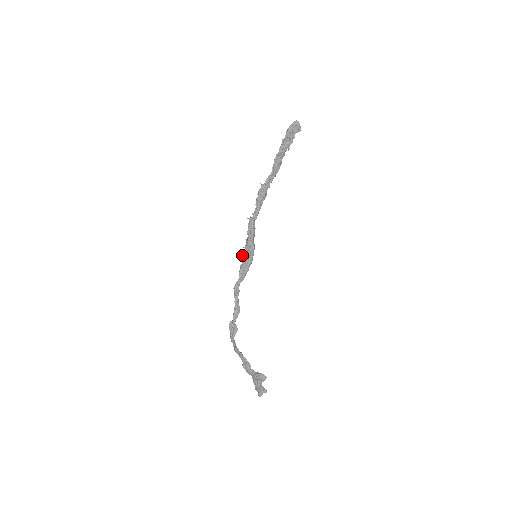
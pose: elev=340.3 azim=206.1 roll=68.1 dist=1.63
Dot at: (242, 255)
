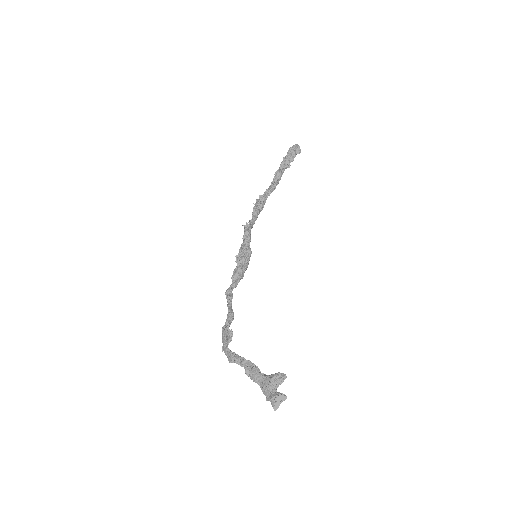
Dot at: (237, 257)
